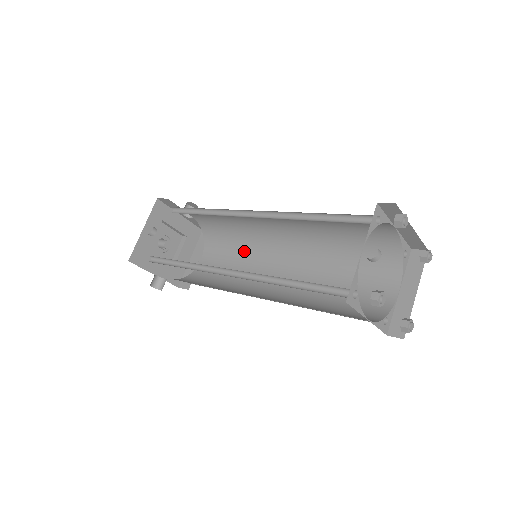
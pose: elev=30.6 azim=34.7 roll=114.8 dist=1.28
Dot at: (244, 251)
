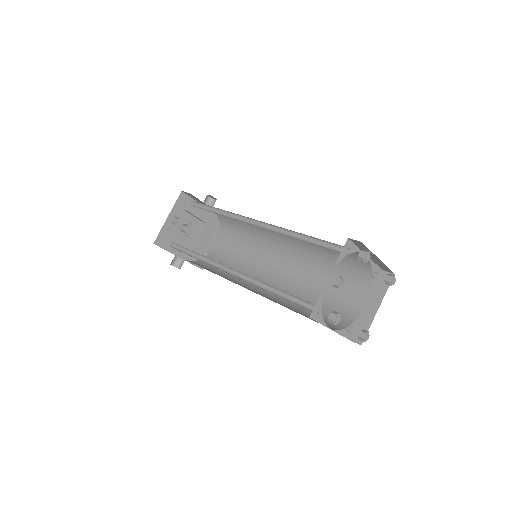
Dot at: (251, 245)
